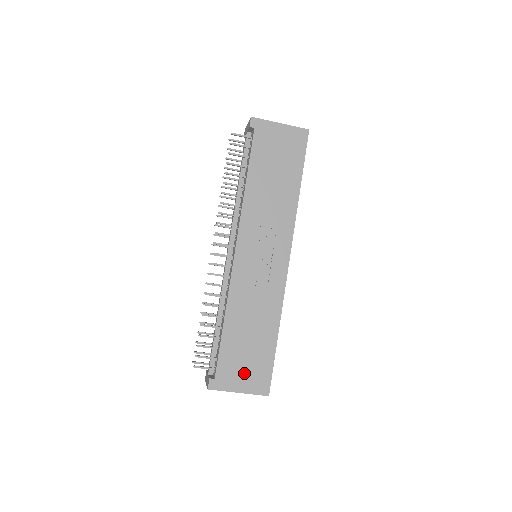
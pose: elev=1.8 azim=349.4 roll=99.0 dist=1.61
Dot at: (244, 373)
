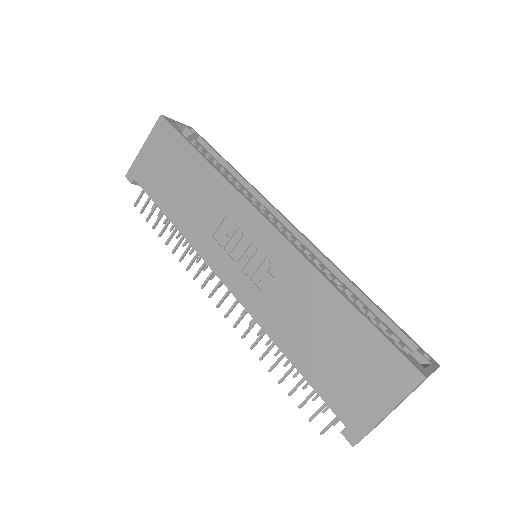
Dot at: (365, 384)
